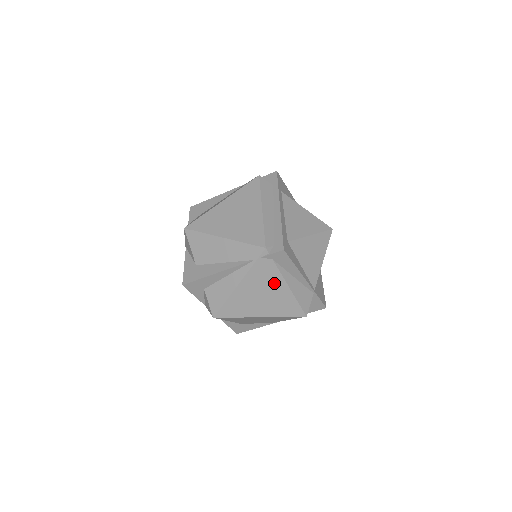
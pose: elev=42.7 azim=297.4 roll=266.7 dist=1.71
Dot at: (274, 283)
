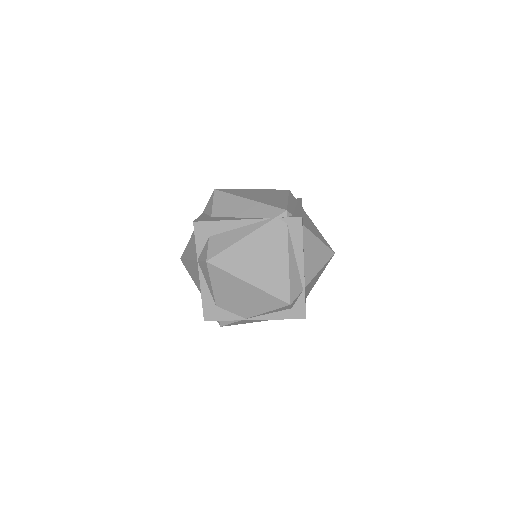
Dot at: (278, 250)
